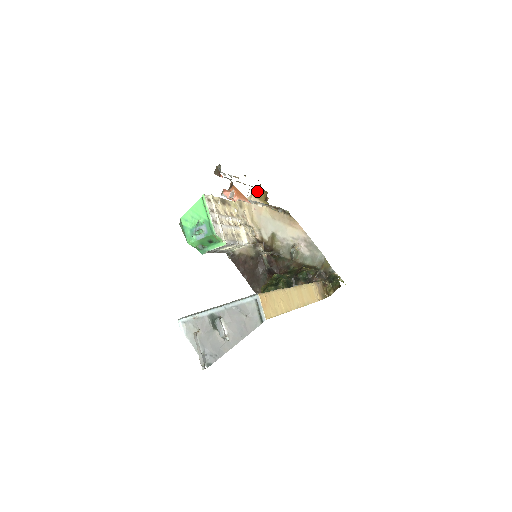
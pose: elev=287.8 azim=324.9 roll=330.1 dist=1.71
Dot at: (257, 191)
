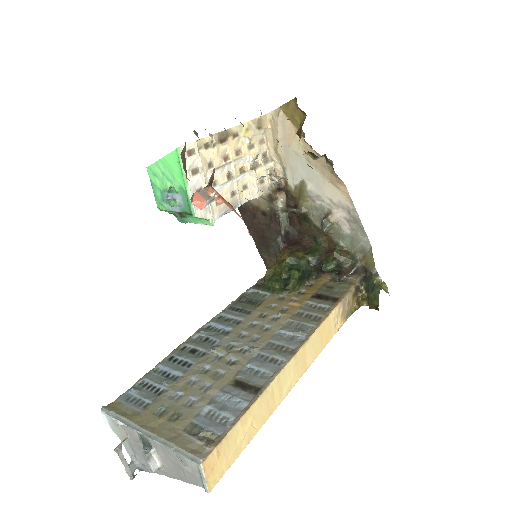
Dot at: (277, 142)
